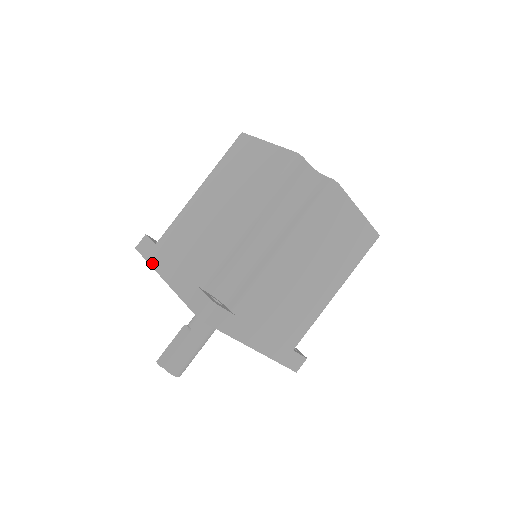
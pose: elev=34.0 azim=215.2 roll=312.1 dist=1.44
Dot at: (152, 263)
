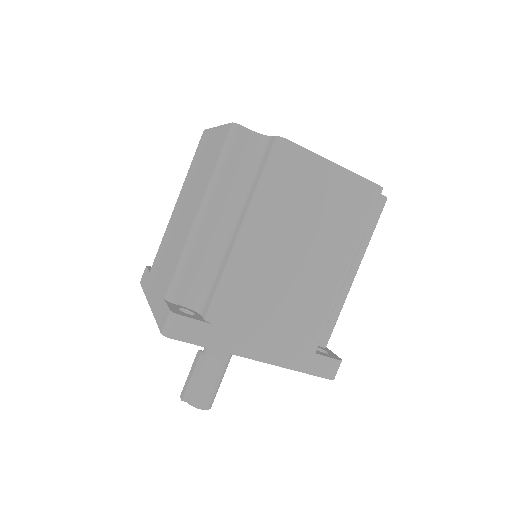
Dot at: (145, 291)
